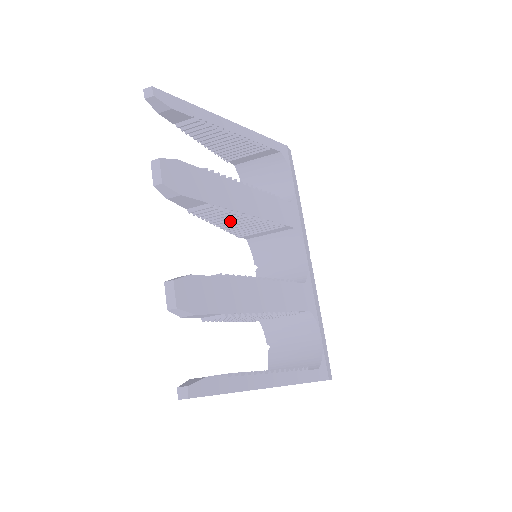
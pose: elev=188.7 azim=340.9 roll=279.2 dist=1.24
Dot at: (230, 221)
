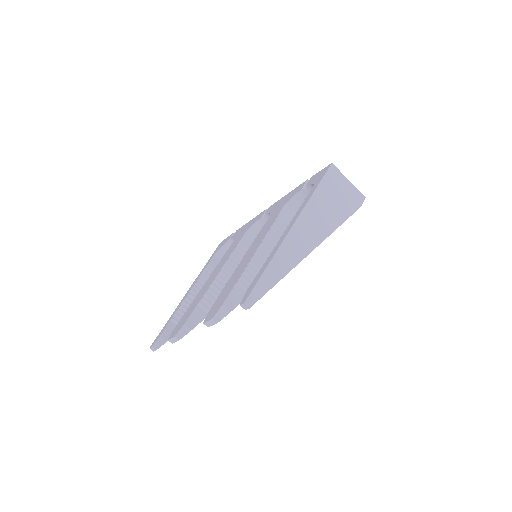
Dot at: occluded
